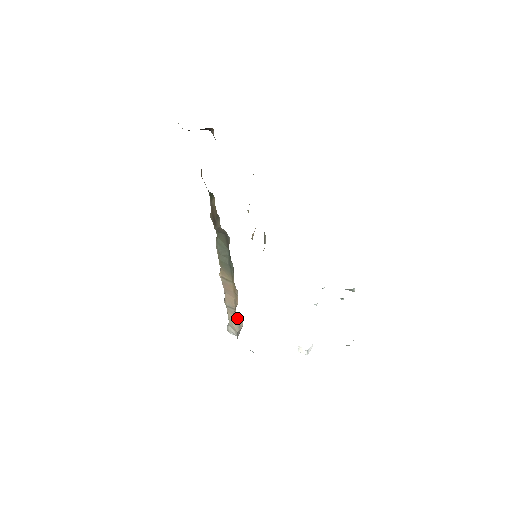
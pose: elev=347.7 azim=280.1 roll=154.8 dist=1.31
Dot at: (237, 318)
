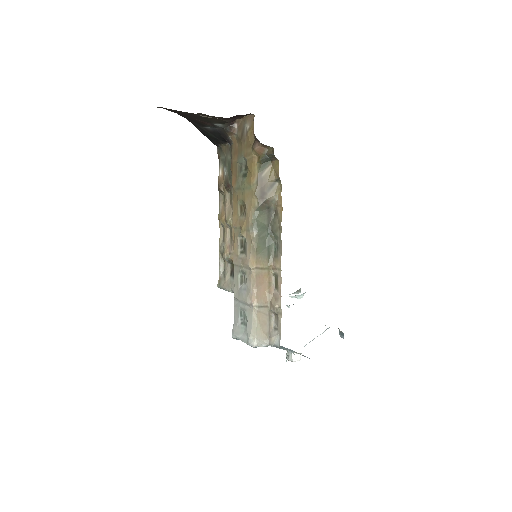
Dot at: (267, 319)
